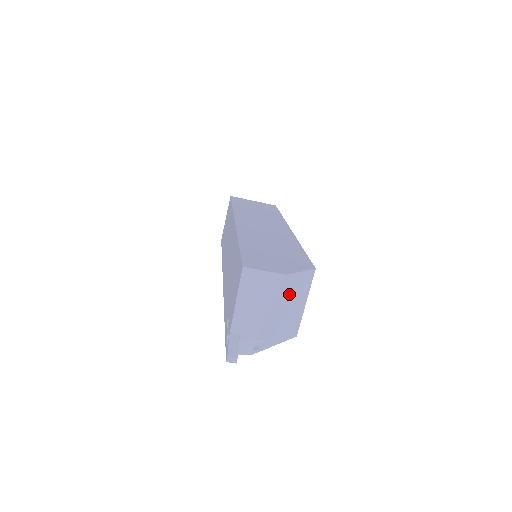
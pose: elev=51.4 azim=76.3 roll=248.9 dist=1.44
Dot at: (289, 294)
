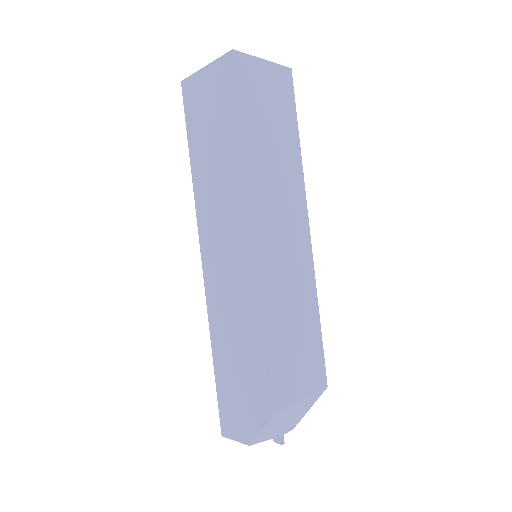
Dot at: (273, 428)
